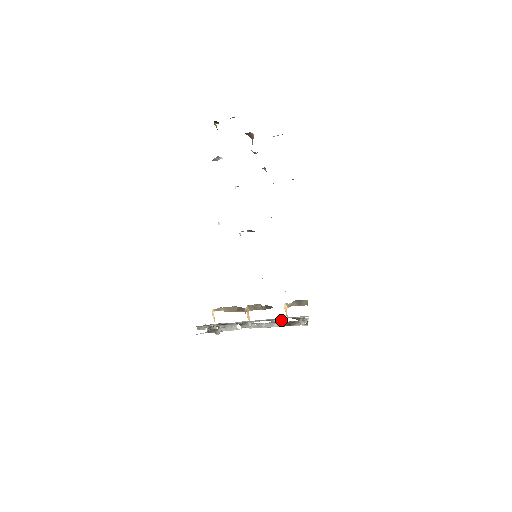
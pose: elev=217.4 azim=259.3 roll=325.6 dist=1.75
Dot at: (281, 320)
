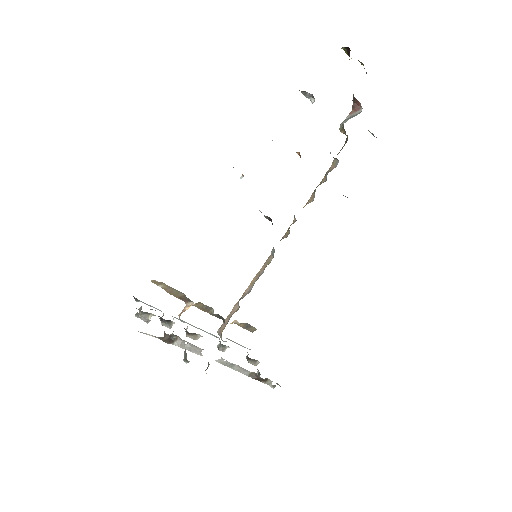
Dot at: (224, 341)
